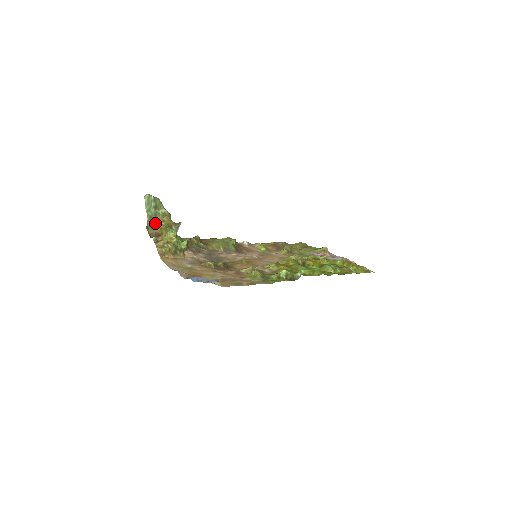
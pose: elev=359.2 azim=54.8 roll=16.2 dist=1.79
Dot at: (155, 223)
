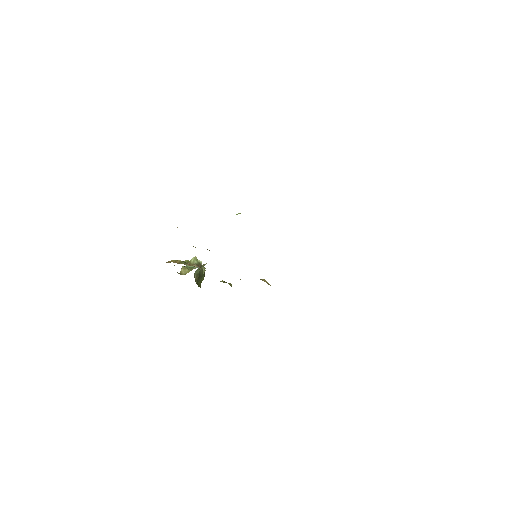
Dot at: occluded
